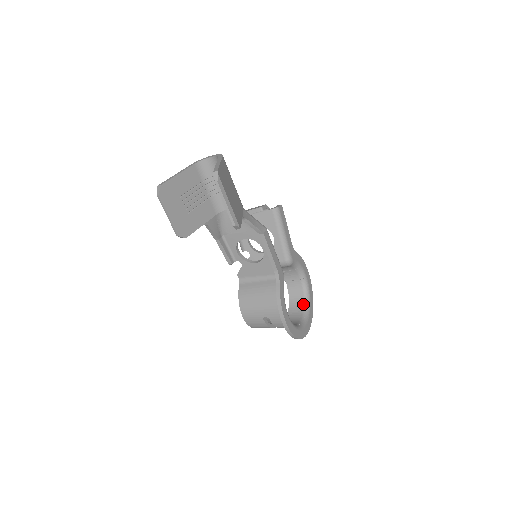
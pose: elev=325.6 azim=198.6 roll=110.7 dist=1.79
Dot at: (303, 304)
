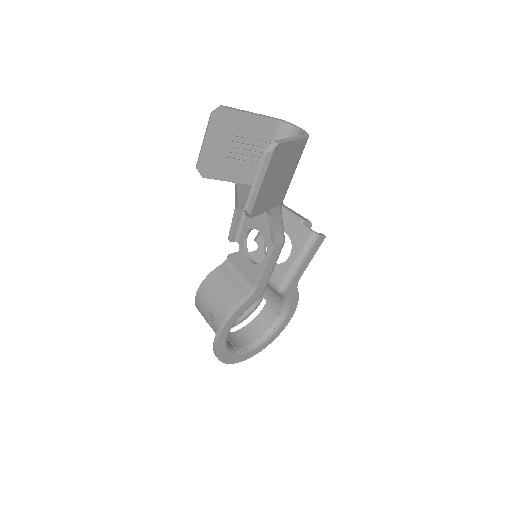
Dot at: (260, 336)
